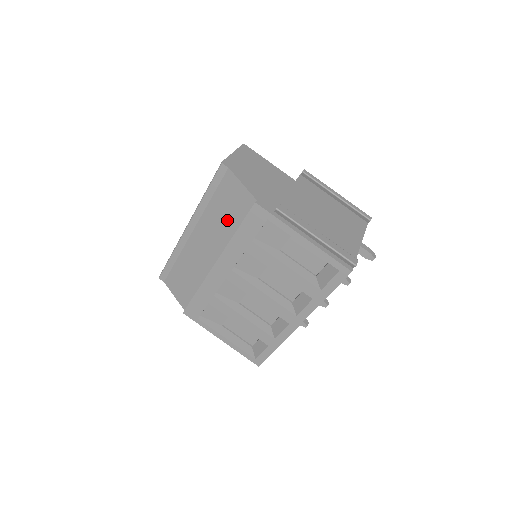
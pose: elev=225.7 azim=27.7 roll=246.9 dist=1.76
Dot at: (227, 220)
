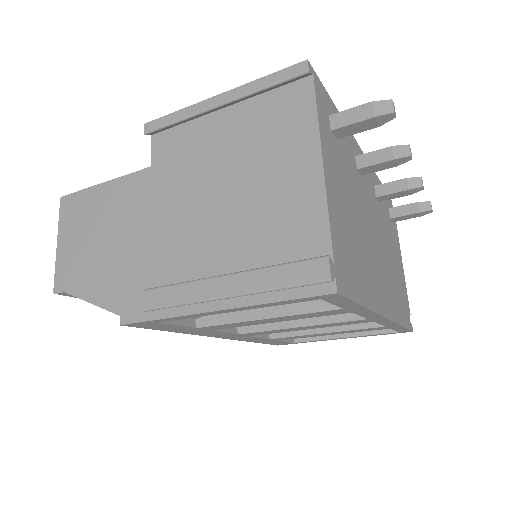
Dot at: occluded
